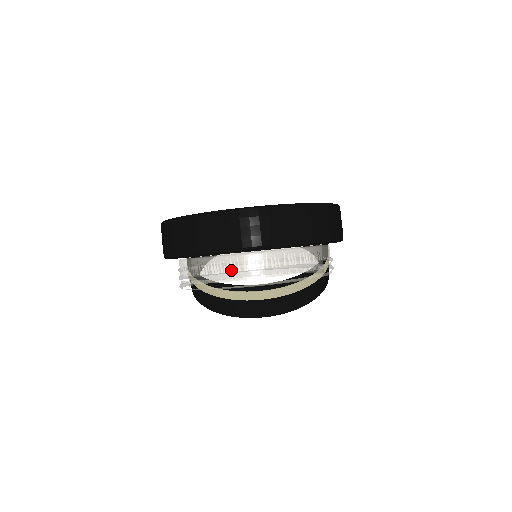
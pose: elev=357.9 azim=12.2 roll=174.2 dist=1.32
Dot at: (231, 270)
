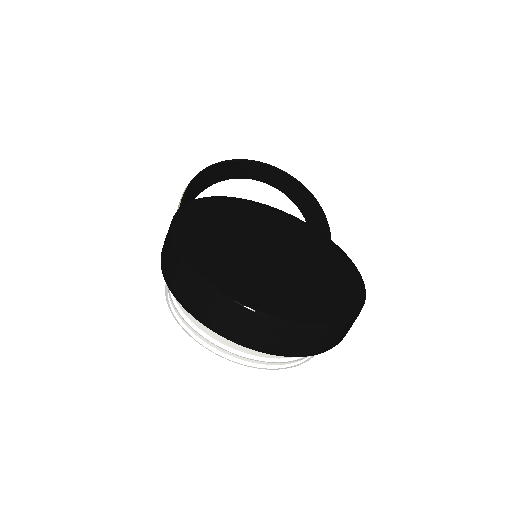
Dot at: (227, 344)
